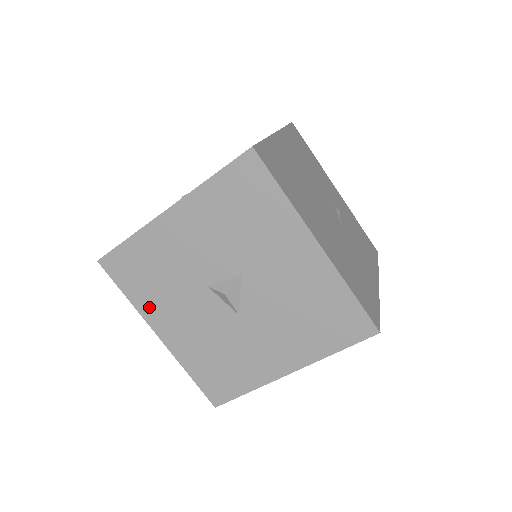
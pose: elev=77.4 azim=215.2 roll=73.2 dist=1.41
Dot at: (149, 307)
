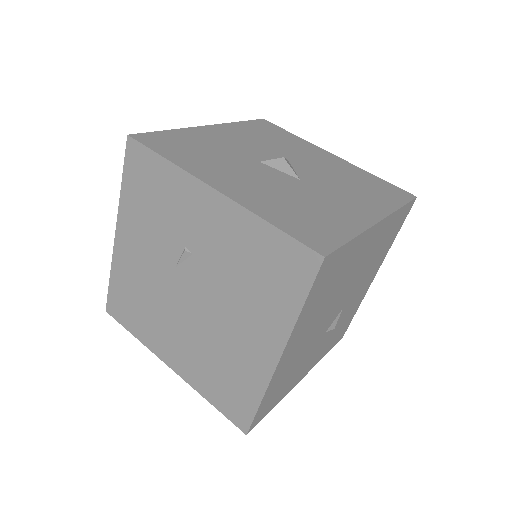
Dot at: (197, 167)
